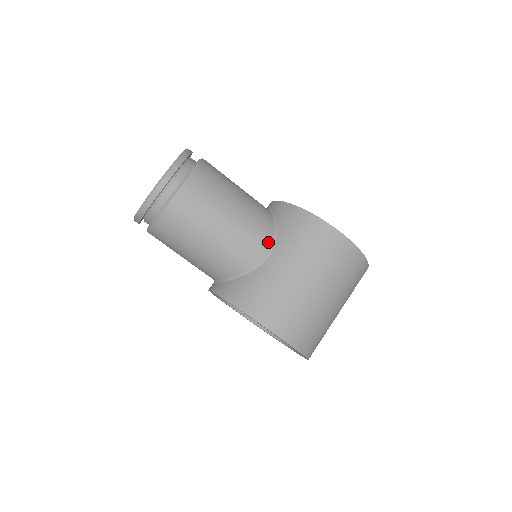
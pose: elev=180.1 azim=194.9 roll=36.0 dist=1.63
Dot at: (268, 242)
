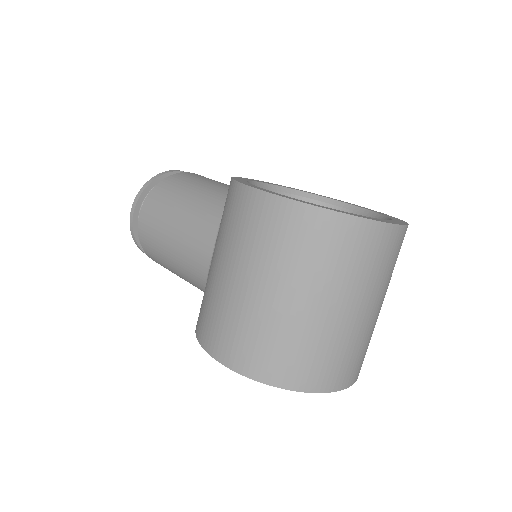
Dot at: (211, 238)
